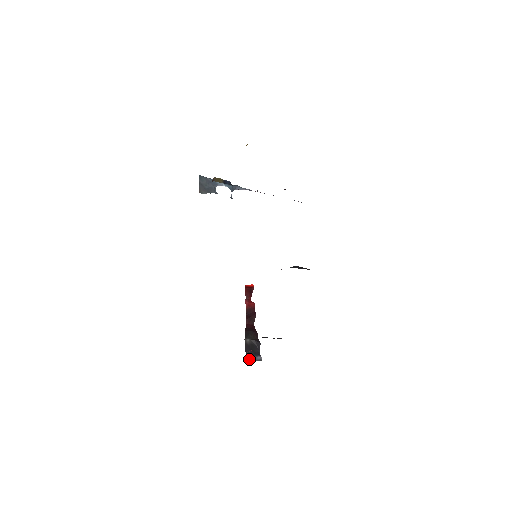
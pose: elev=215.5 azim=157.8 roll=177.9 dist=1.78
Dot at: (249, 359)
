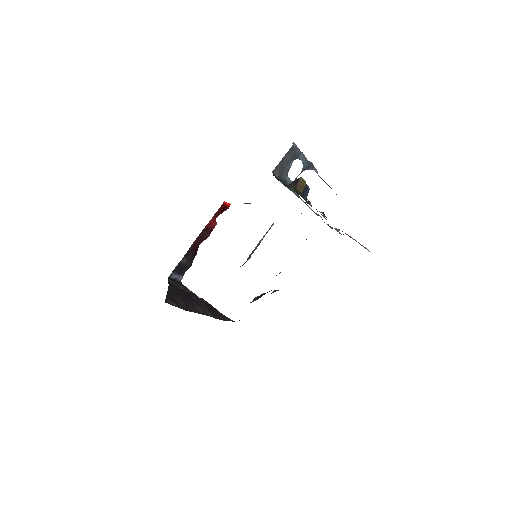
Dot at: (172, 277)
